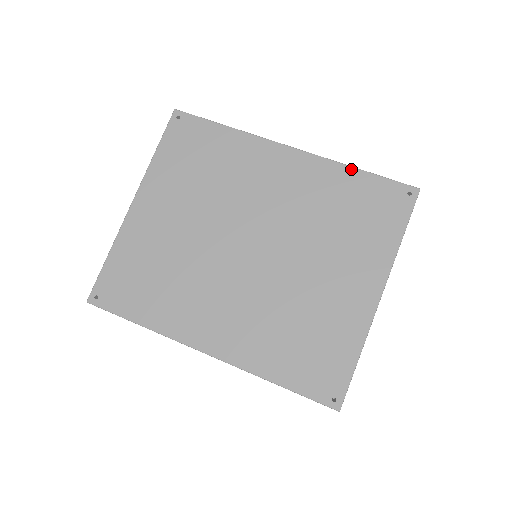
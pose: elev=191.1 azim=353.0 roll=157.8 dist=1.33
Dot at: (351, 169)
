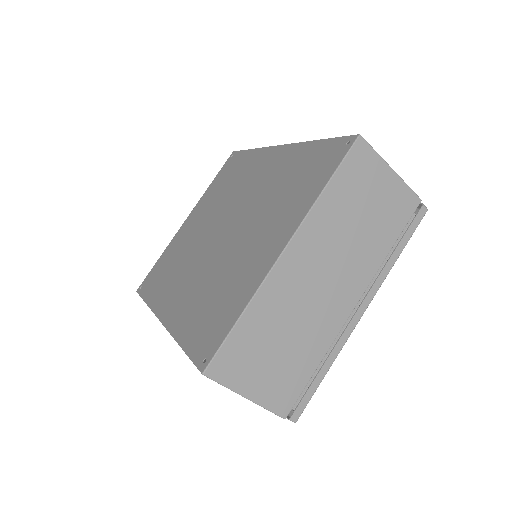
Dot at: (311, 143)
